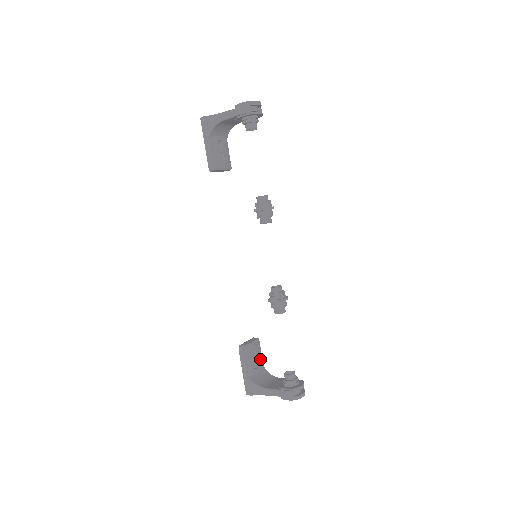
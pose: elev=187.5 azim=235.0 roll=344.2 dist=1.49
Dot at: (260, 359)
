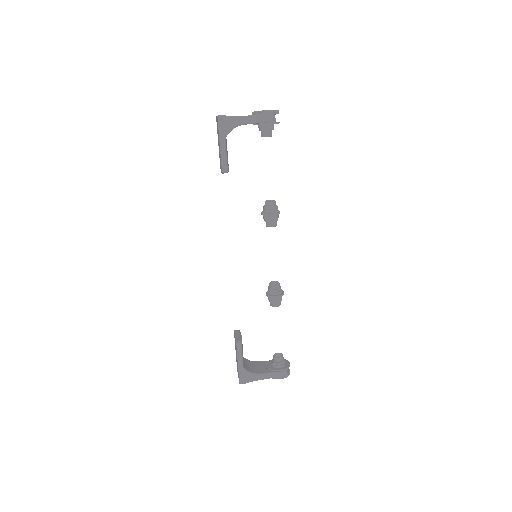
Dot at: occluded
